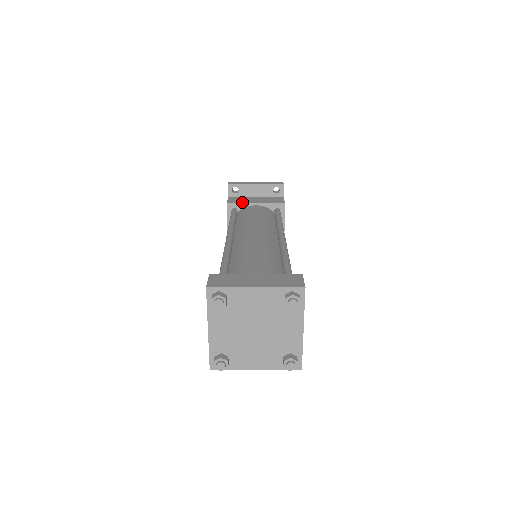
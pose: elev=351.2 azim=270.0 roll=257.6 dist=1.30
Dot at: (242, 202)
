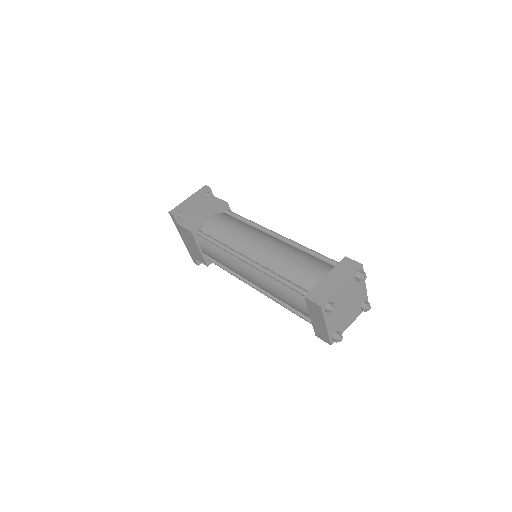
Dot at: (198, 222)
